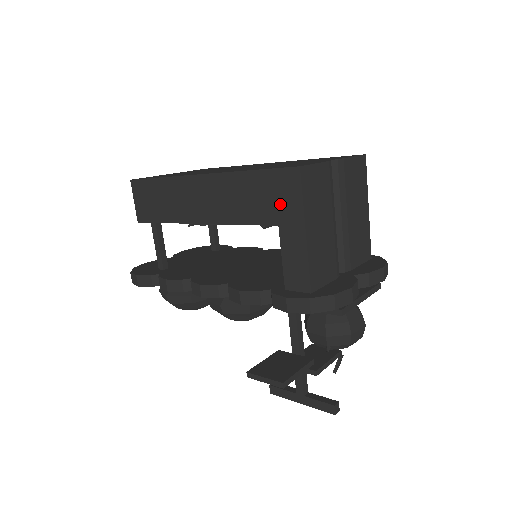
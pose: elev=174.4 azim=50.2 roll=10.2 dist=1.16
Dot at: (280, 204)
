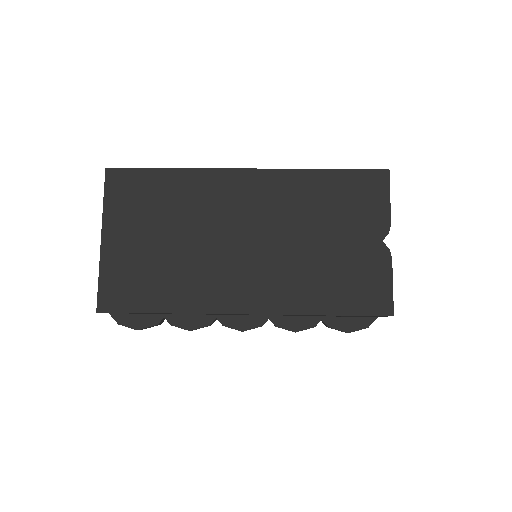
Dot at: occluded
